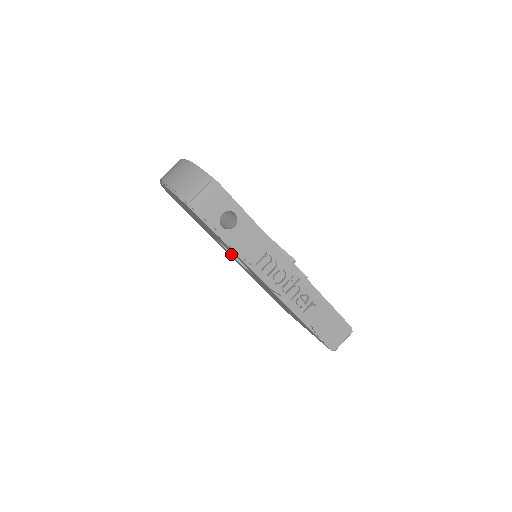
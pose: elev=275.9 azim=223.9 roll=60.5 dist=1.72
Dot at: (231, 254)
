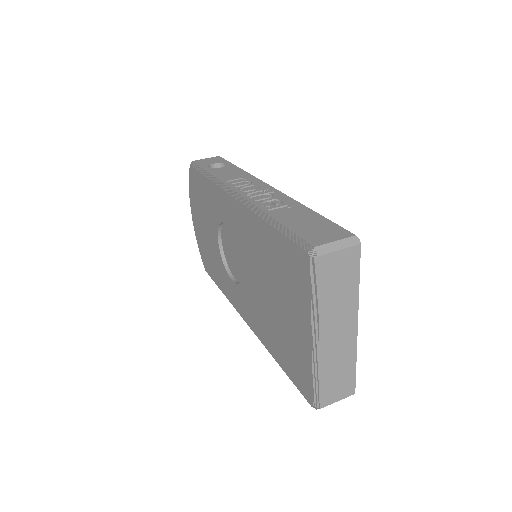
Dot at: (235, 283)
